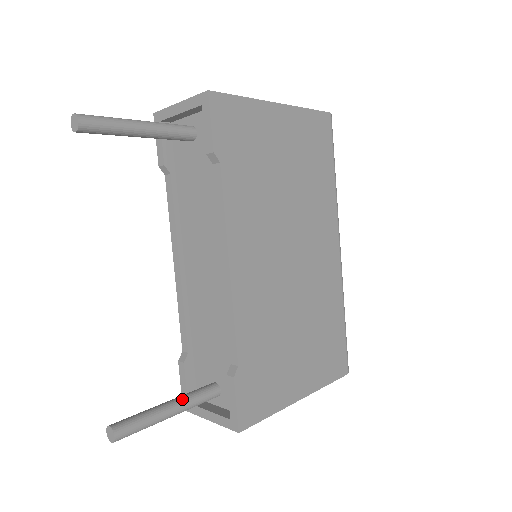
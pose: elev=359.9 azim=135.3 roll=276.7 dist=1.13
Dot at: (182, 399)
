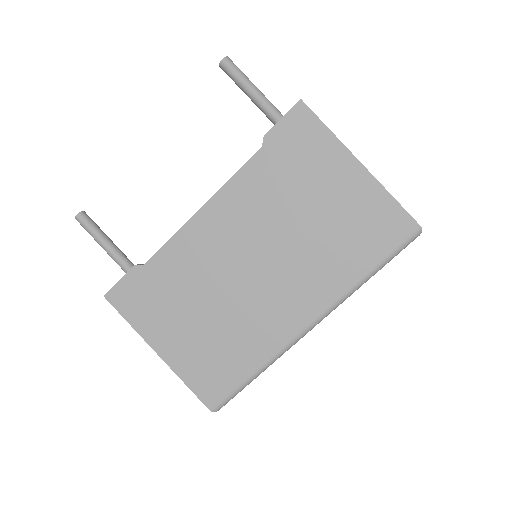
Dot at: (120, 253)
